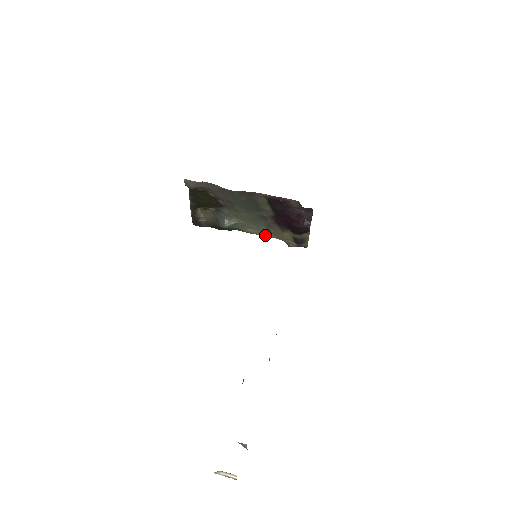
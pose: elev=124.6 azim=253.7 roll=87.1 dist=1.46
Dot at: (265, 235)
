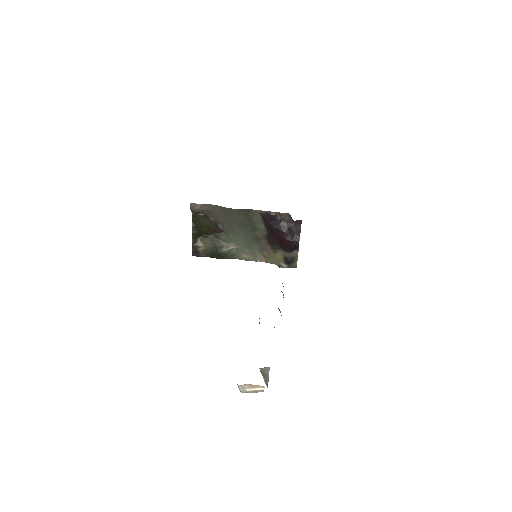
Dot at: occluded
